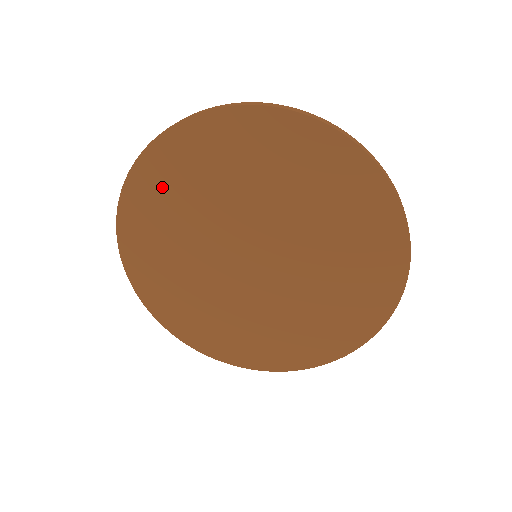
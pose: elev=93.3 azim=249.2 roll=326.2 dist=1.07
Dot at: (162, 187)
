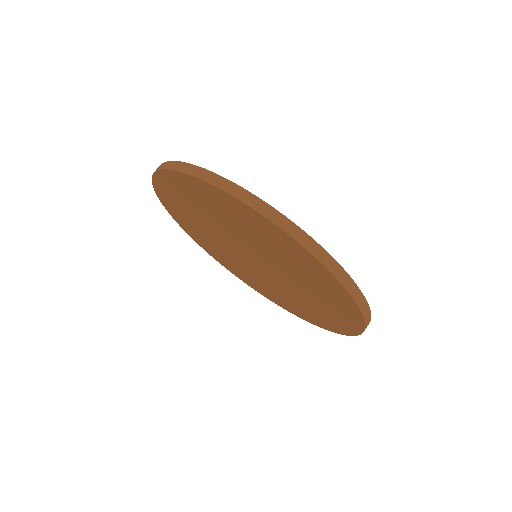
Dot at: (177, 194)
